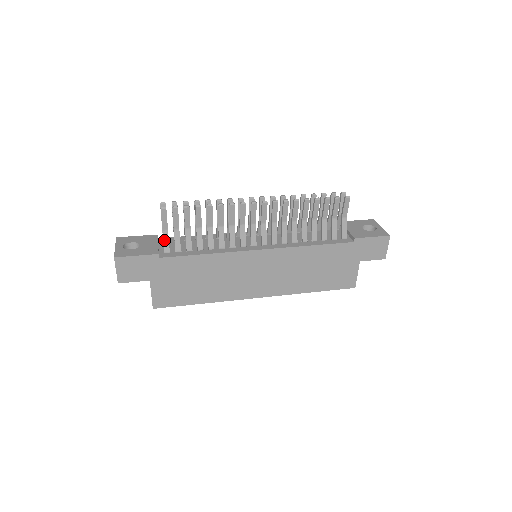
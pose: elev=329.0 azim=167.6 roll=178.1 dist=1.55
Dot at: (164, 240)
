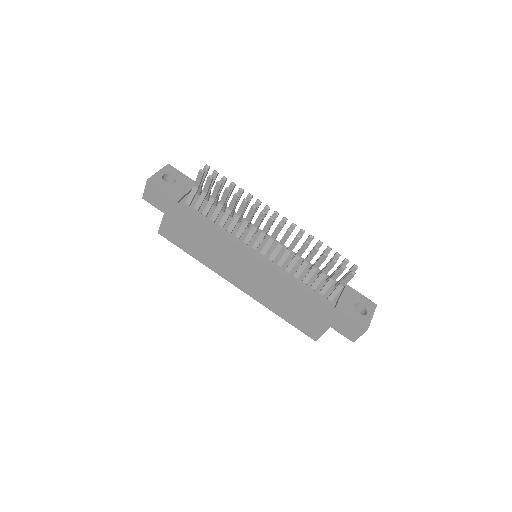
Dot at: (191, 193)
